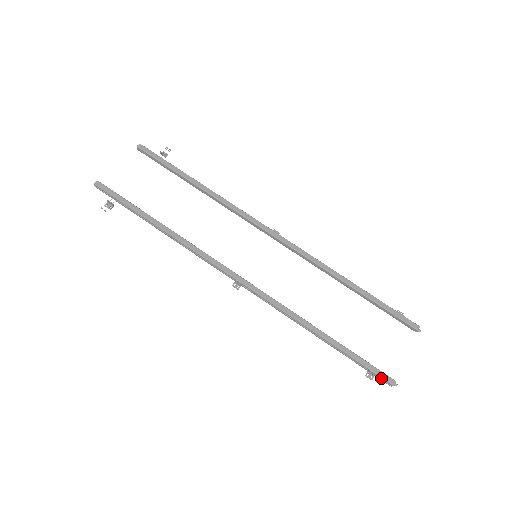
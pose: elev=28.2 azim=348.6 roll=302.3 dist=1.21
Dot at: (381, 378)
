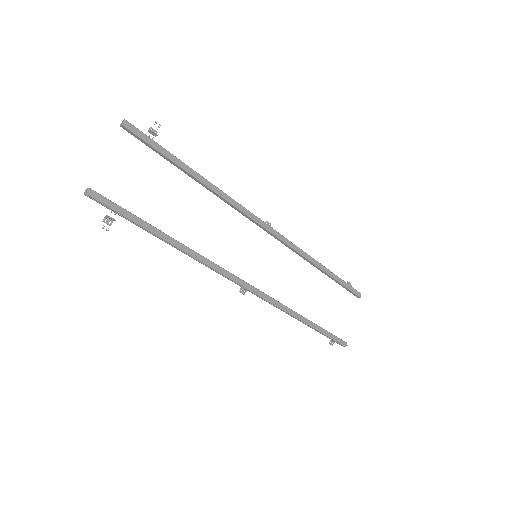
Dot at: (339, 343)
